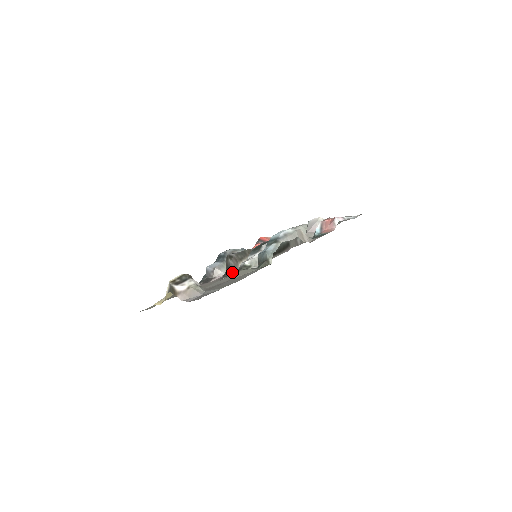
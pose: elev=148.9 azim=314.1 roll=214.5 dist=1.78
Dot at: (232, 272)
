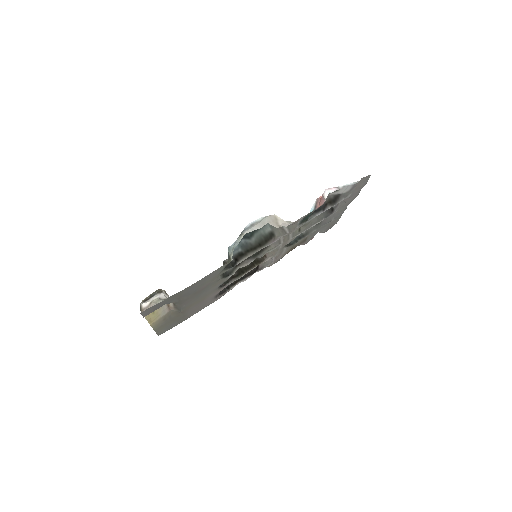
Dot at: occluded
